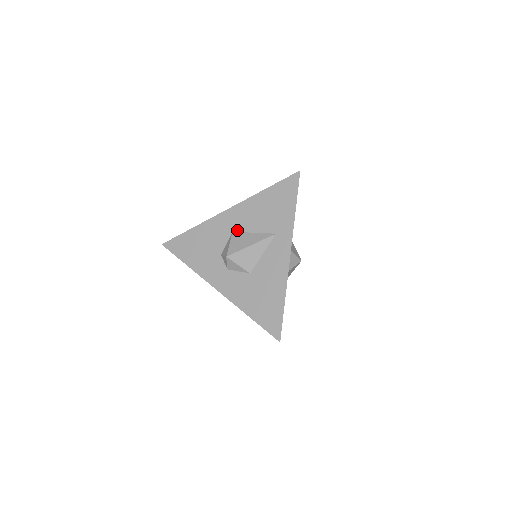
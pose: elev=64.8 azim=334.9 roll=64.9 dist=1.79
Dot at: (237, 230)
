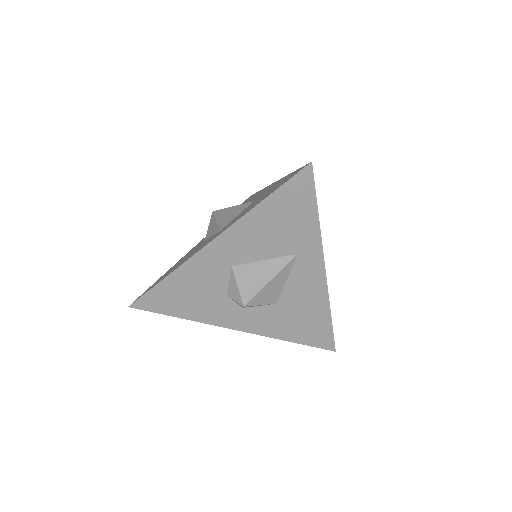
Dot at: (238, 263)
